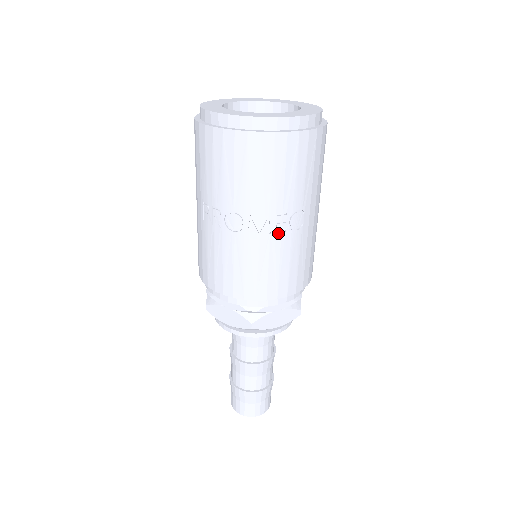
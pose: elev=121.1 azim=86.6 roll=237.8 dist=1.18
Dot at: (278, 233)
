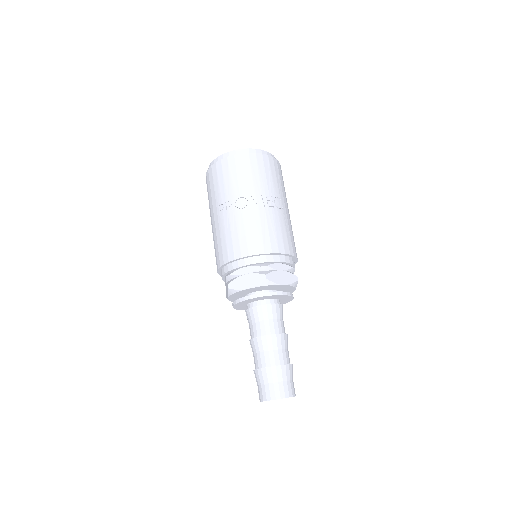
Dot at: (269, 207)
